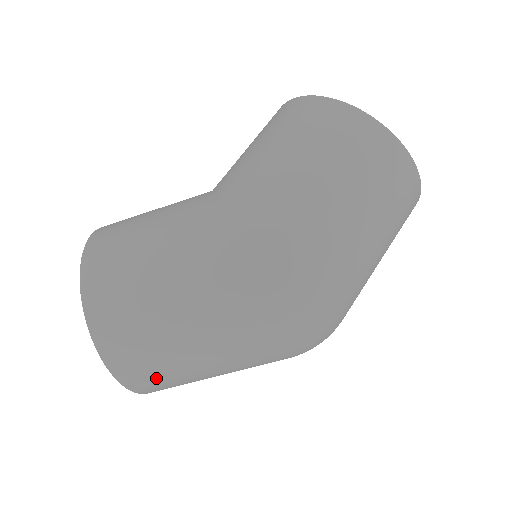
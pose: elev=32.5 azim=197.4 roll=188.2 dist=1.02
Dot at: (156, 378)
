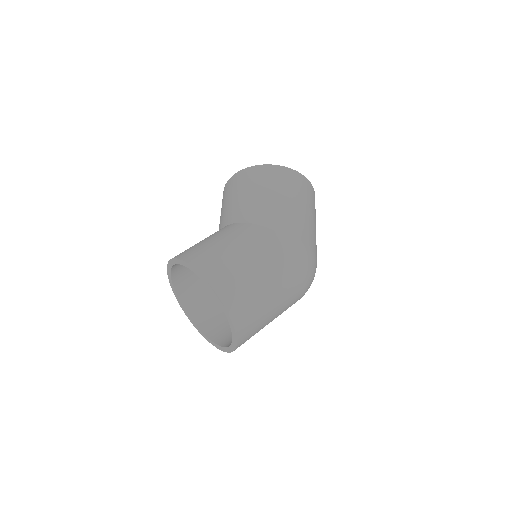
Dot at: (252, 333)
